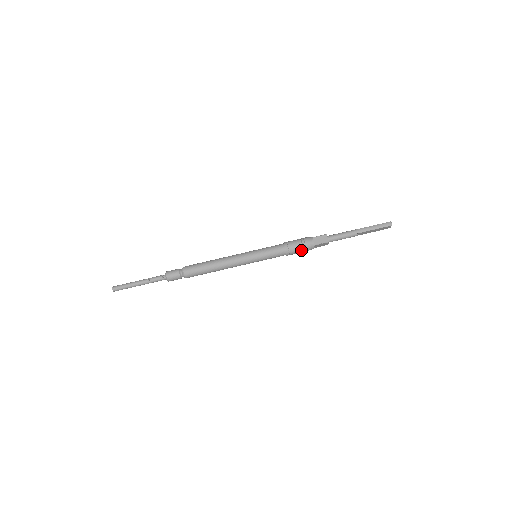
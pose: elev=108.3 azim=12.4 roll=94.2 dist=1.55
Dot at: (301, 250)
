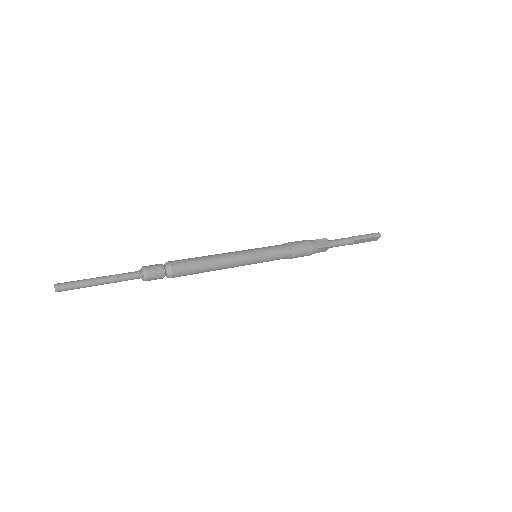
Dot at: (305, 252)
